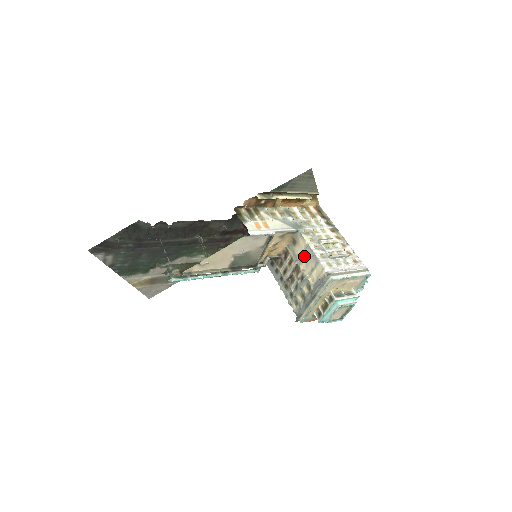
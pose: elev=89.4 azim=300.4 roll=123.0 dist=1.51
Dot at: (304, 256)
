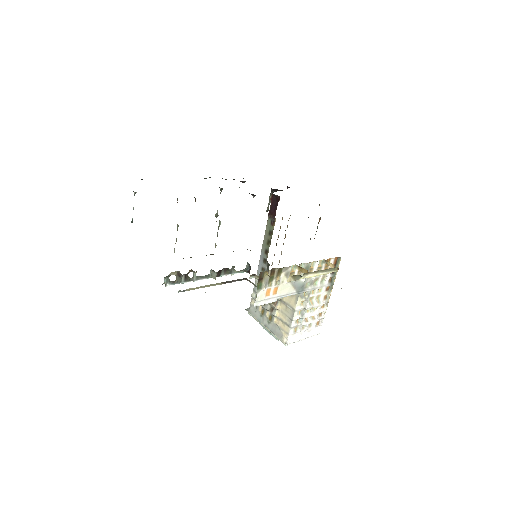
Dot at: (286, 307)
